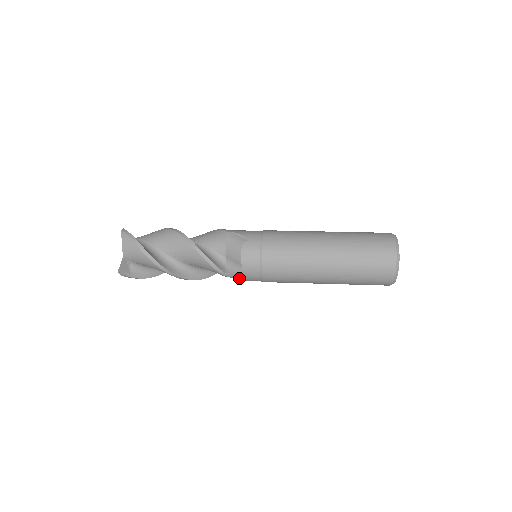
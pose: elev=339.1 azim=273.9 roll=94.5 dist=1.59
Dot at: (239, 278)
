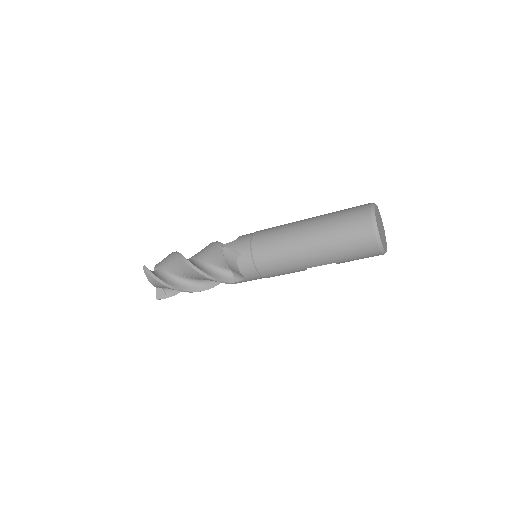
Dot at: (233, 248)
